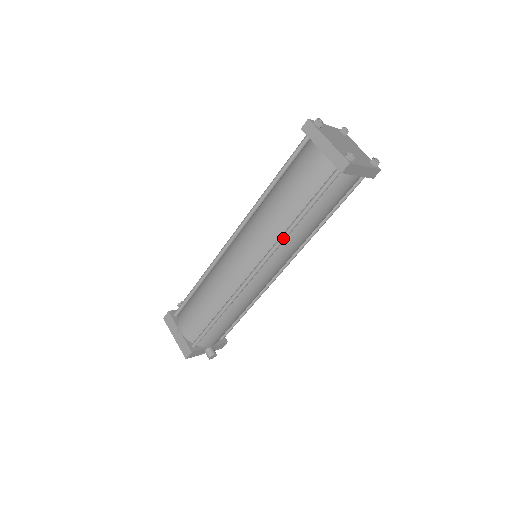
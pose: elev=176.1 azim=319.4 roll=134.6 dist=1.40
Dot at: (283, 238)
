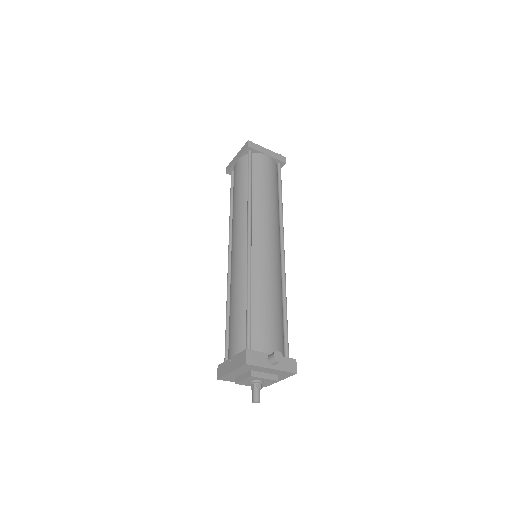
Dot at: (249, 203)
